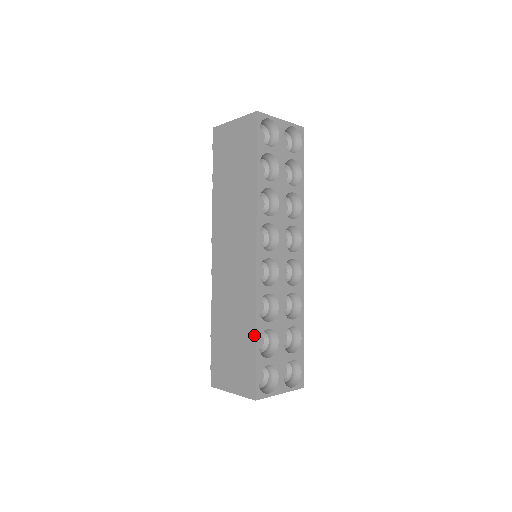
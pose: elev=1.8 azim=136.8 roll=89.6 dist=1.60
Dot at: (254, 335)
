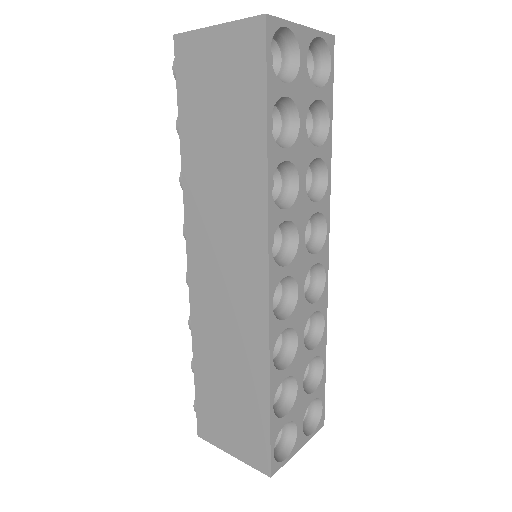
Dot at: (267, 395)
